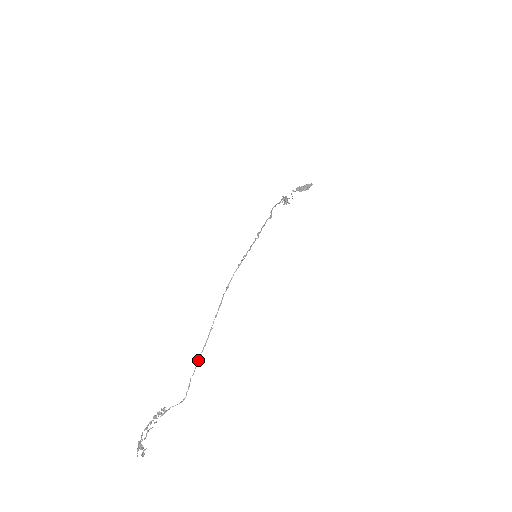
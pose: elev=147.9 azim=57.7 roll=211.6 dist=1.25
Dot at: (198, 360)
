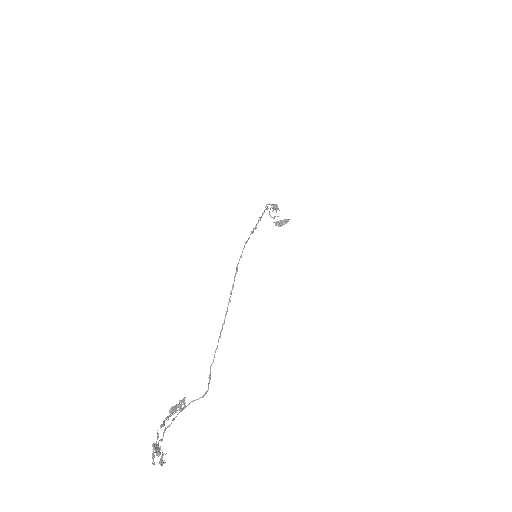
Dot at: occluded
